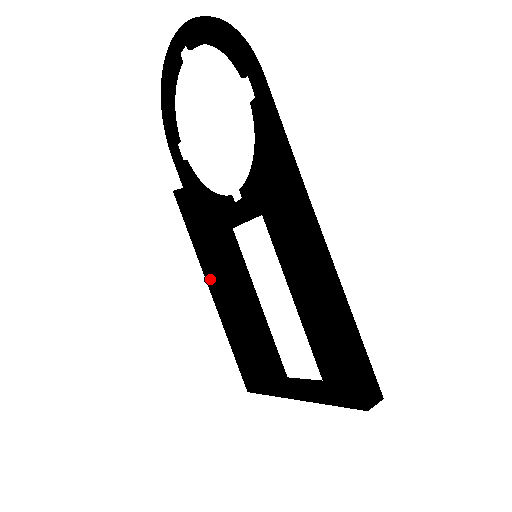
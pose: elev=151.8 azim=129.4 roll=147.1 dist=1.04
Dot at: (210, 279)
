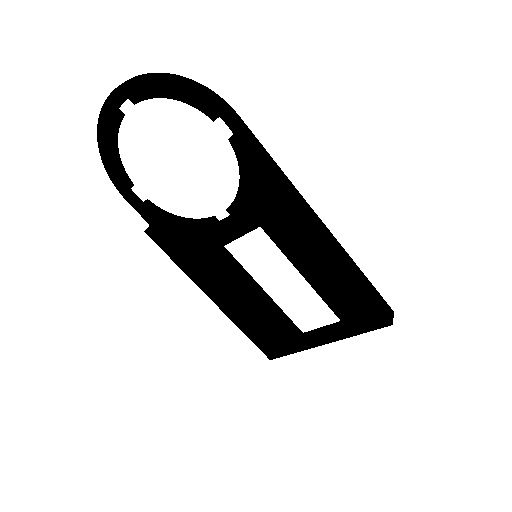
Dot at: (210, 290)
